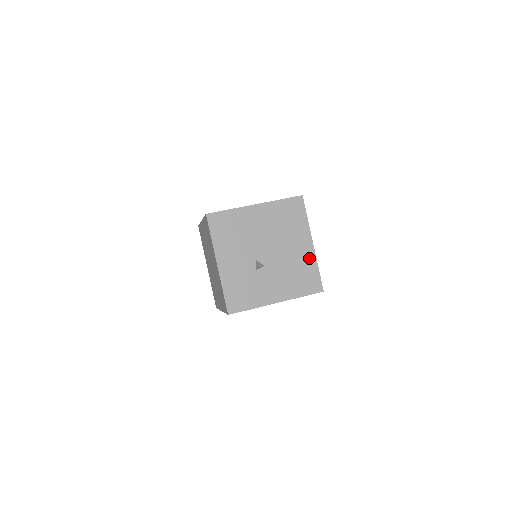
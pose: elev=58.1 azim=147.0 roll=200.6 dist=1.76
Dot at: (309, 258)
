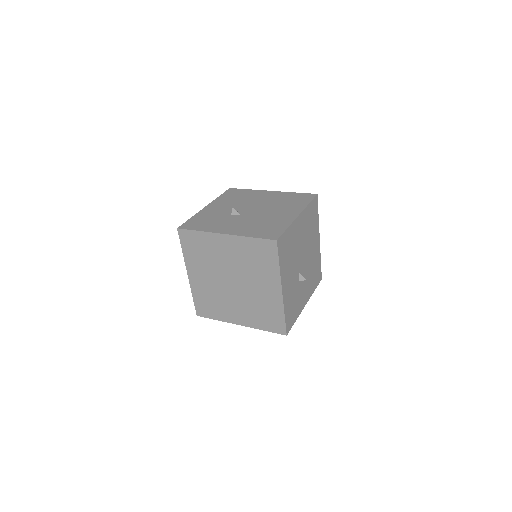
Dot at: (285, 221)
